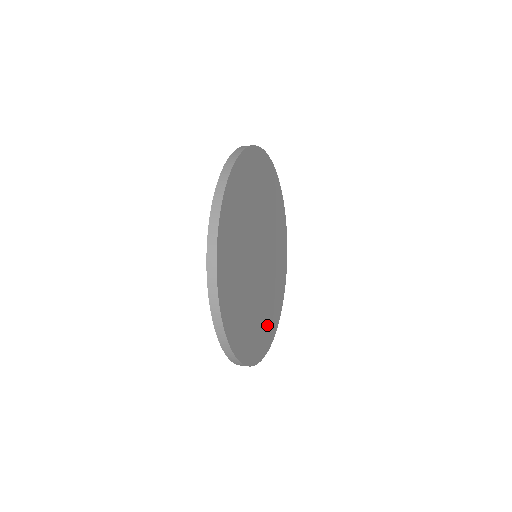
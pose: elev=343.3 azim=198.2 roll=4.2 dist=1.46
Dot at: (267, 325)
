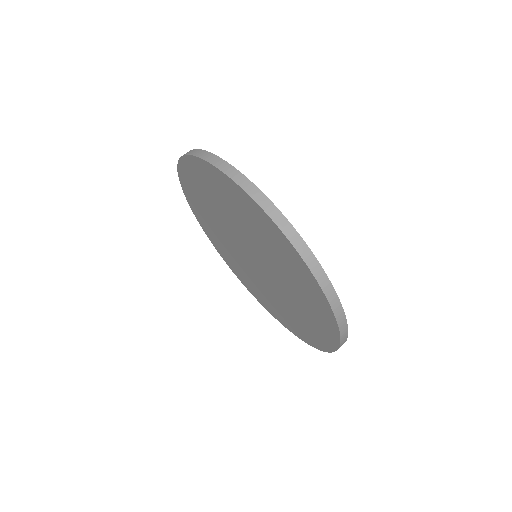
Dot at: occluded
